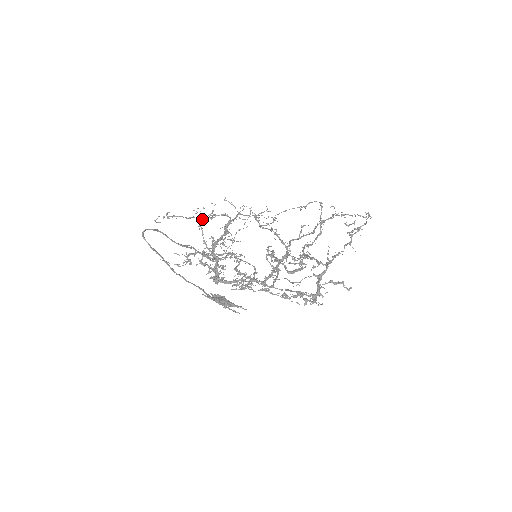
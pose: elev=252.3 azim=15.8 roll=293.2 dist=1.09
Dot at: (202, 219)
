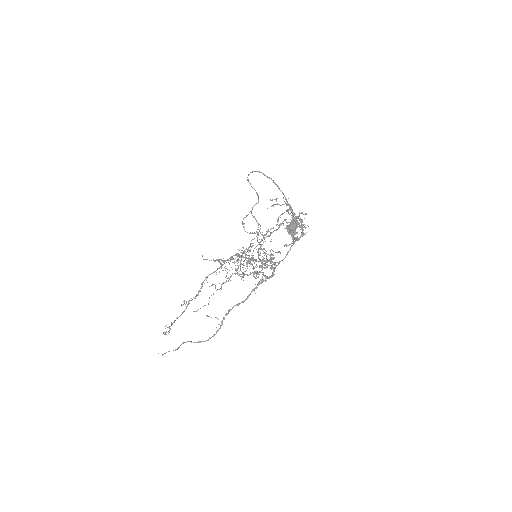
Dot at: (198, 293)
